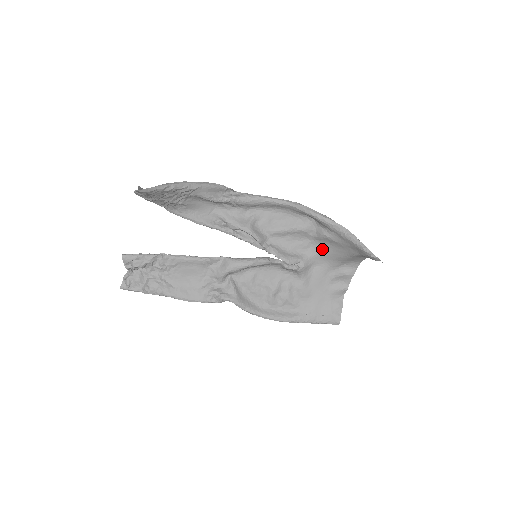
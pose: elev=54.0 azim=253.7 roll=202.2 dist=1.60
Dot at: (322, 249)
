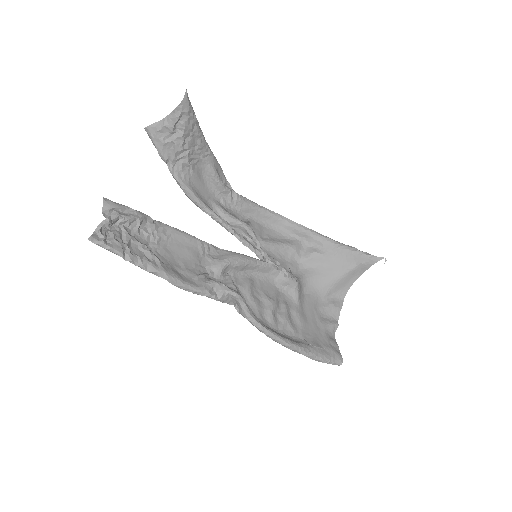
Dot at: (311, 273)
